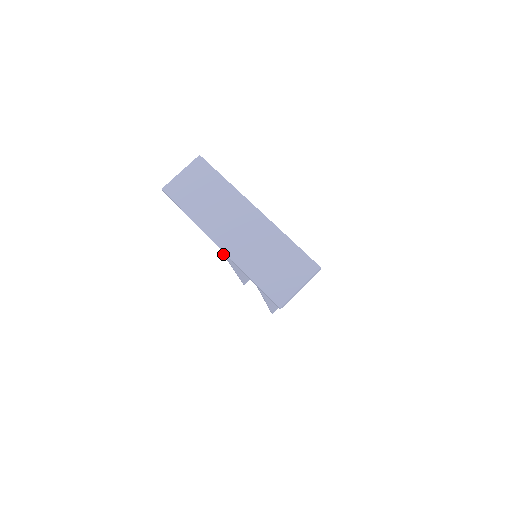
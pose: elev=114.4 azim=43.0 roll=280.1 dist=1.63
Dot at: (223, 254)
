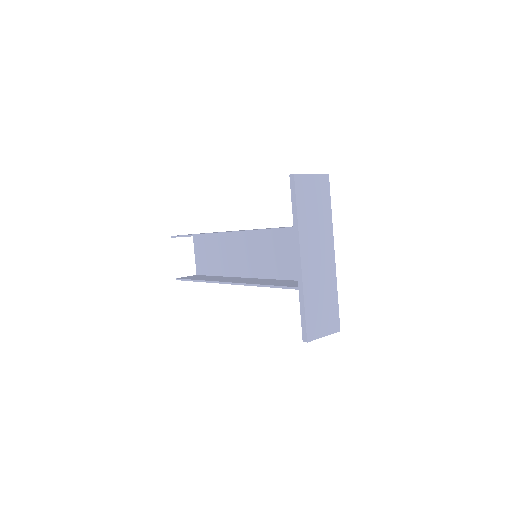
Dot at: (233, 231)
